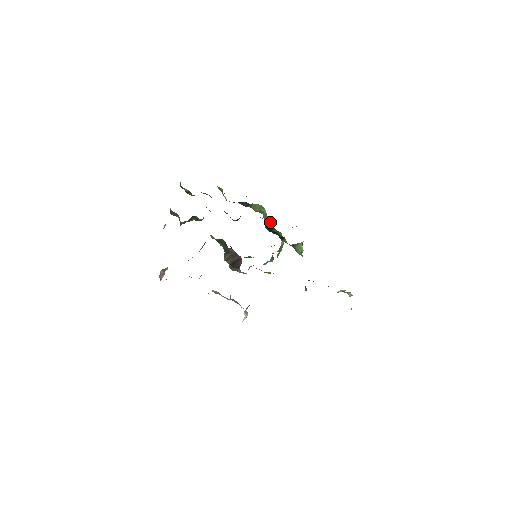
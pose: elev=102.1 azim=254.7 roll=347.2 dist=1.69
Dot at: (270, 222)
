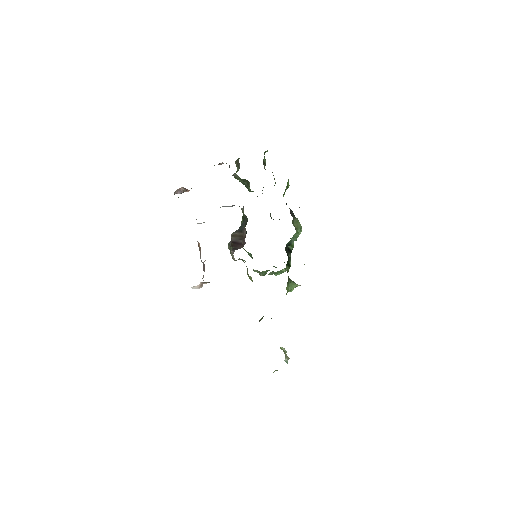
Dot at: (293, 247)
